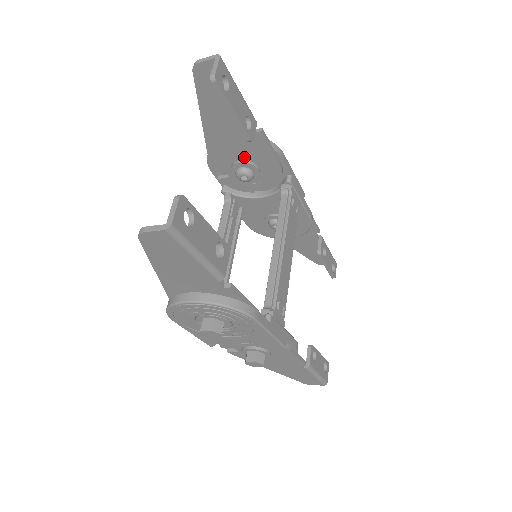
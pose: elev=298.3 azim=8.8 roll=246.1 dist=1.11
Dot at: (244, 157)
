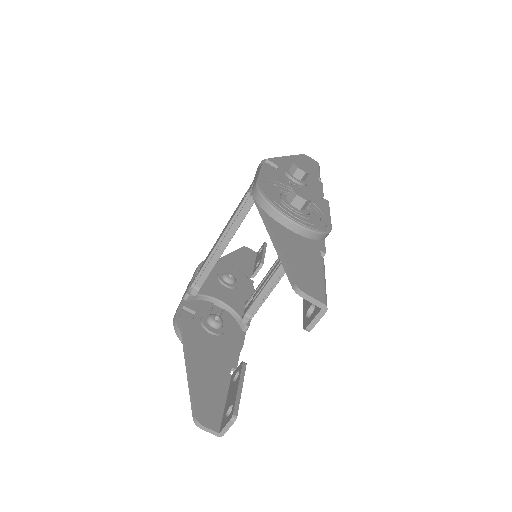
Dot at: occluded
